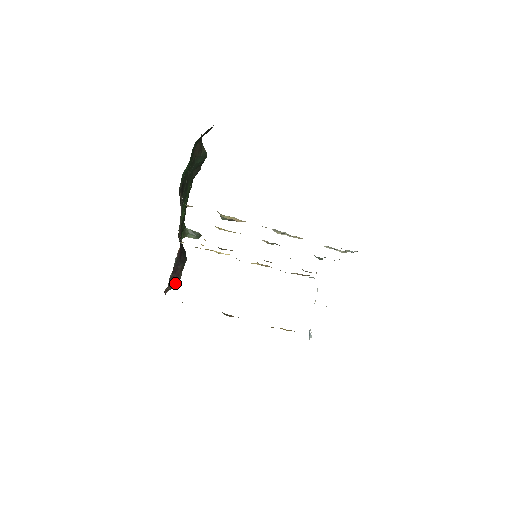
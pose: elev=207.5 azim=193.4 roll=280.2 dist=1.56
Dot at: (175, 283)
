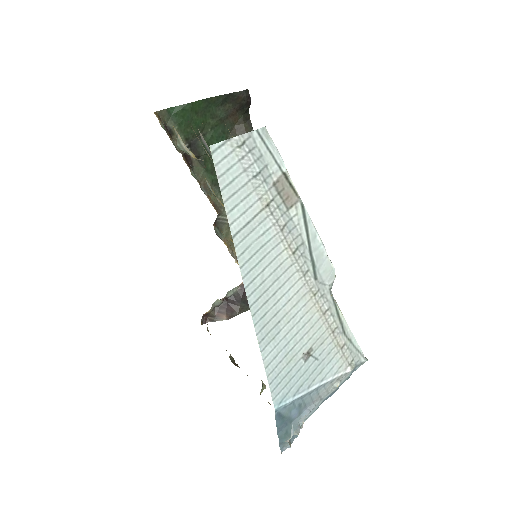
Dot at: (223, 317)
